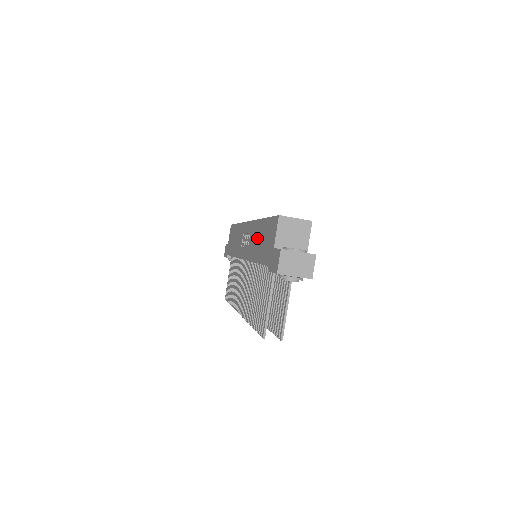
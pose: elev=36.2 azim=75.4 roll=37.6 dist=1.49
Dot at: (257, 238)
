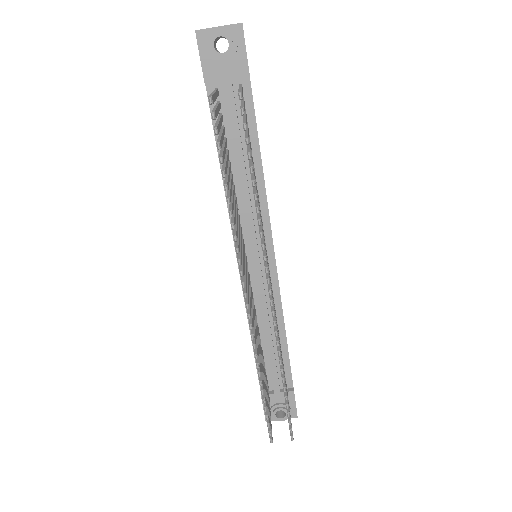
Dot at: occluded
